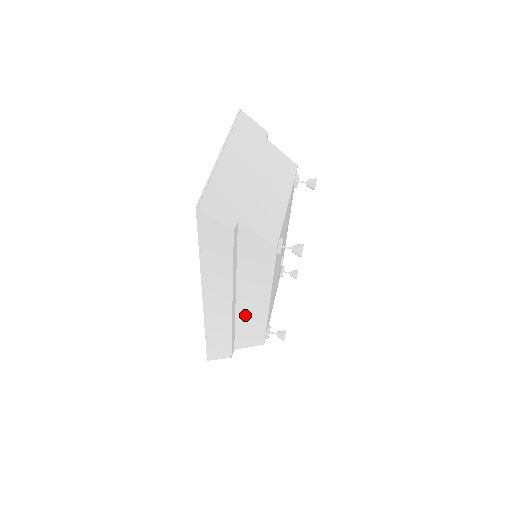
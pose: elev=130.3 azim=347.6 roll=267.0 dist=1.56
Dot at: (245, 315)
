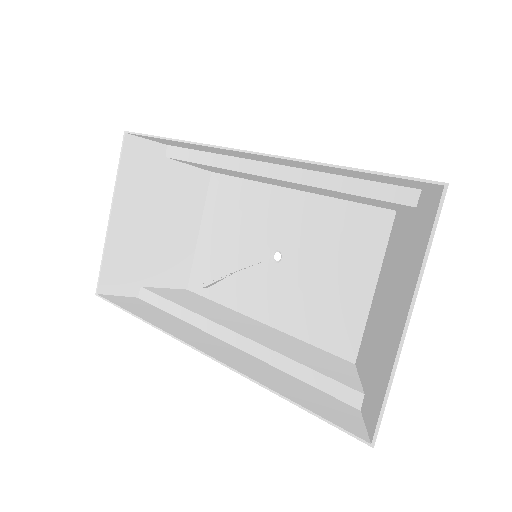
Dot at: (214, 316)
